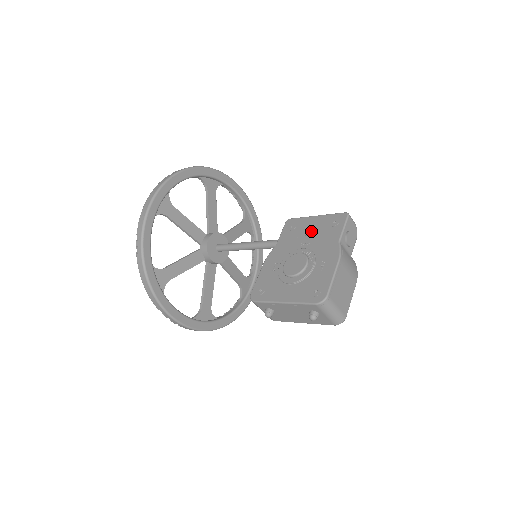
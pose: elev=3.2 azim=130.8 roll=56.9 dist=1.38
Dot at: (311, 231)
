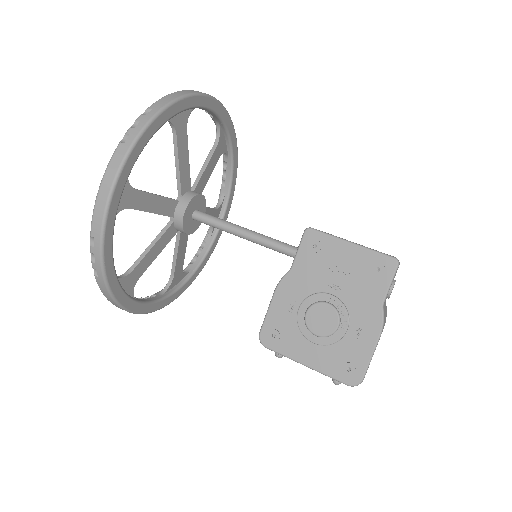
Dot at: (344, 269)
